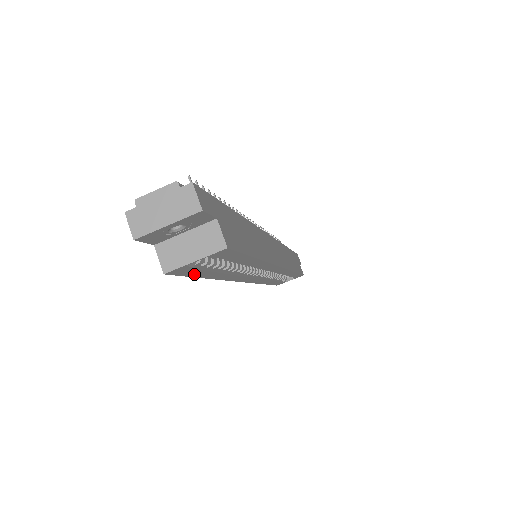
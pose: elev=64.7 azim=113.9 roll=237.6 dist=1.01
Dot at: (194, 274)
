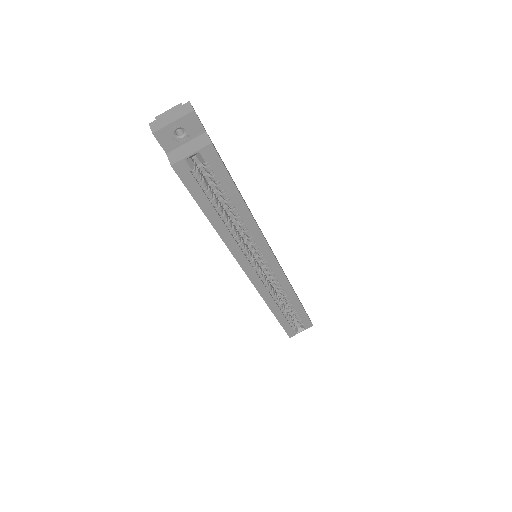
Dot at: (195, 192)
